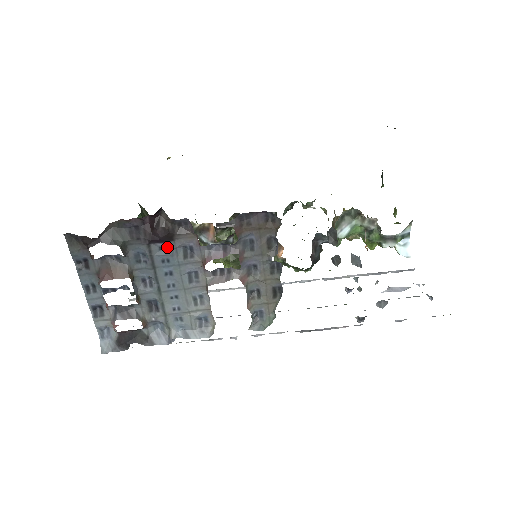
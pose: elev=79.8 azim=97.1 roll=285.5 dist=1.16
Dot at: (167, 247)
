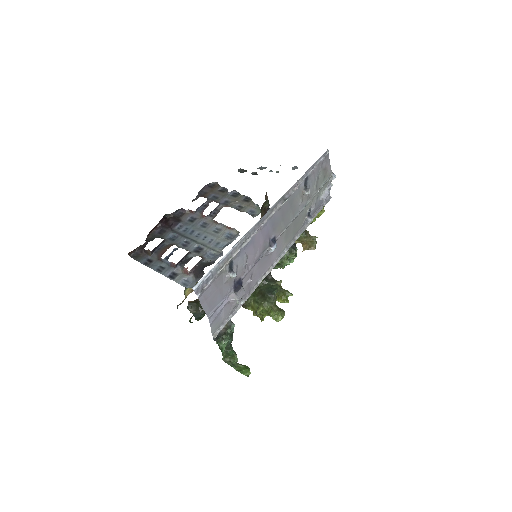
Dot at: (181, 225)
